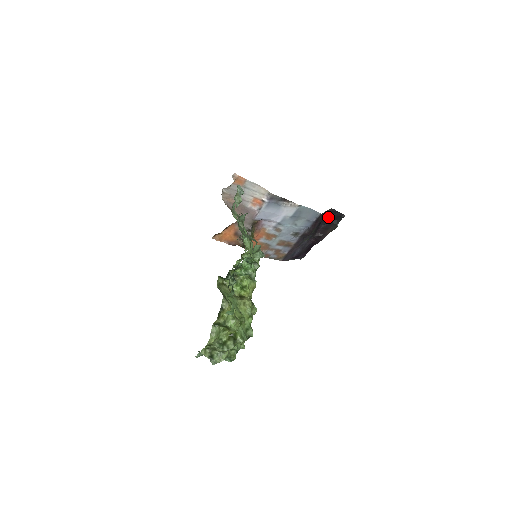
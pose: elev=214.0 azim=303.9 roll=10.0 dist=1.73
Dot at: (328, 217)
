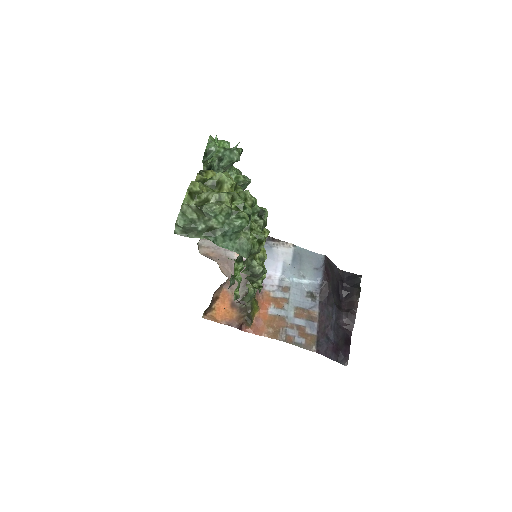
Dot at: (343, 283)
